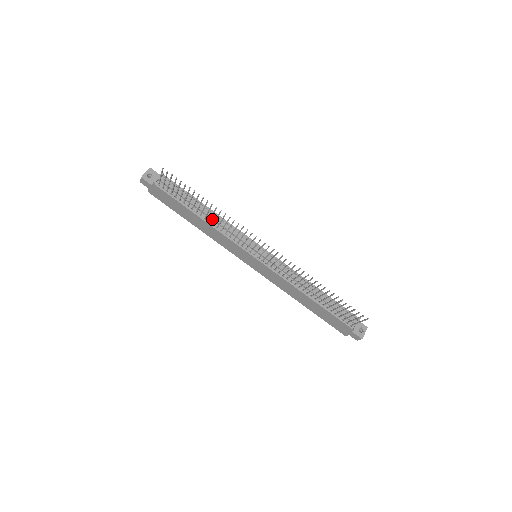
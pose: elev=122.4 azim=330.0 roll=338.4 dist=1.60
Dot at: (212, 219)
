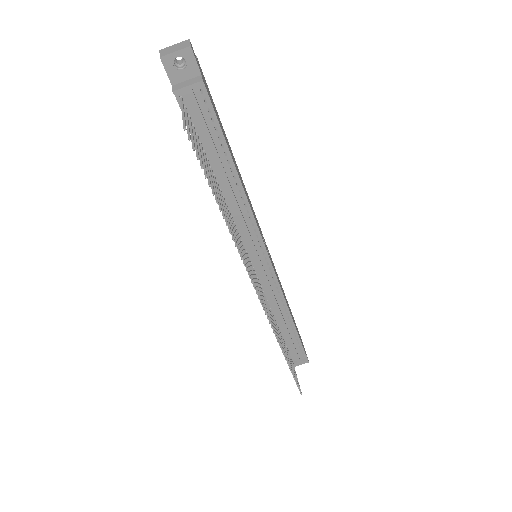
Dot at: (230, 197)
